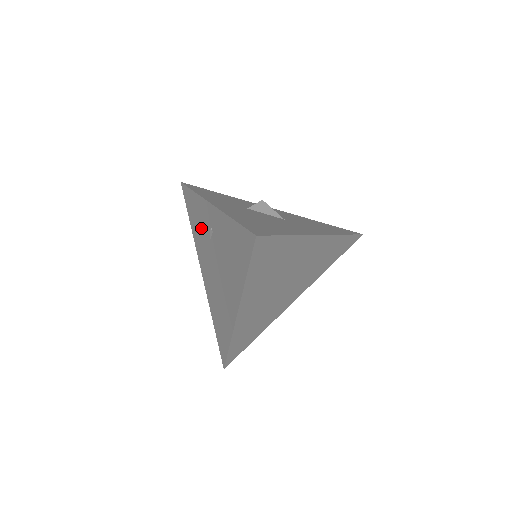
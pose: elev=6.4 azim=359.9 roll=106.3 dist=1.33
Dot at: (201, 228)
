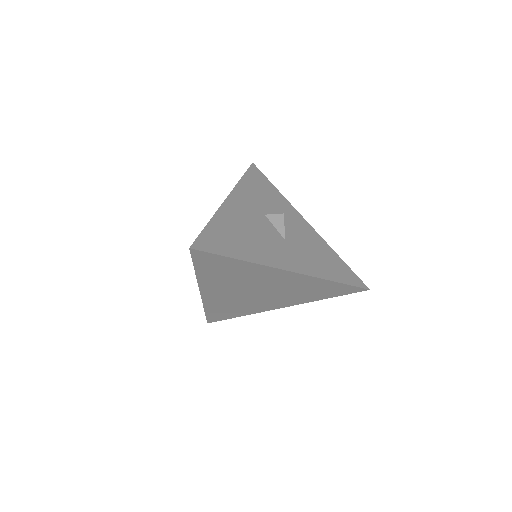
Dot at: occluded
